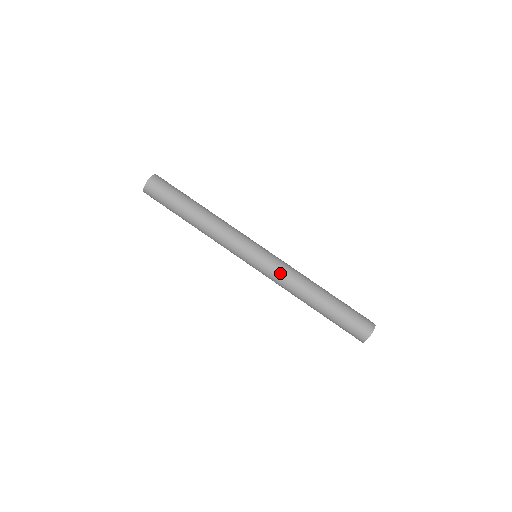
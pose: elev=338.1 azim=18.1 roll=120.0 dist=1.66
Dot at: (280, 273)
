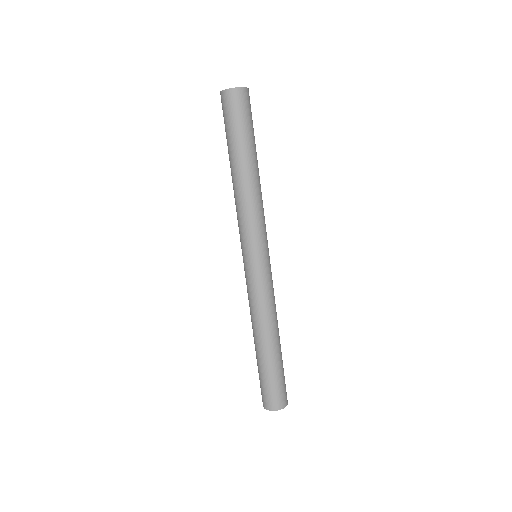
Dot at: (251, 294)
